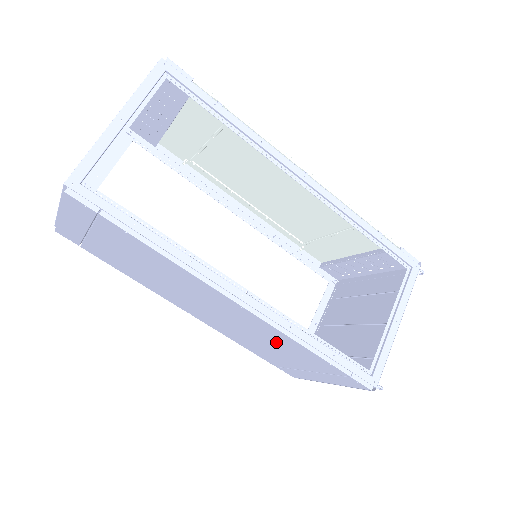
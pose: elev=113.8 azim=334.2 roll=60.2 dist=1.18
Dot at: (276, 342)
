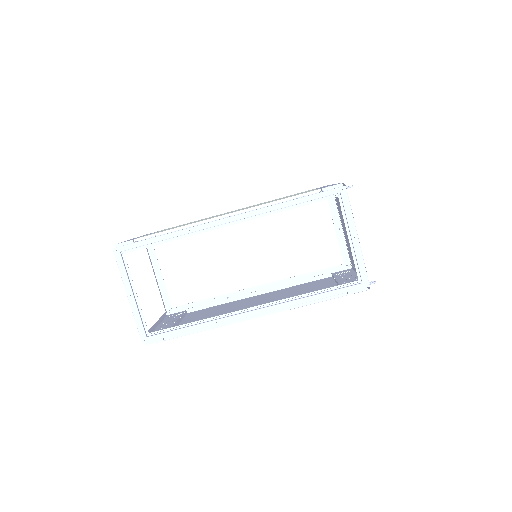
Dot at: occluded
